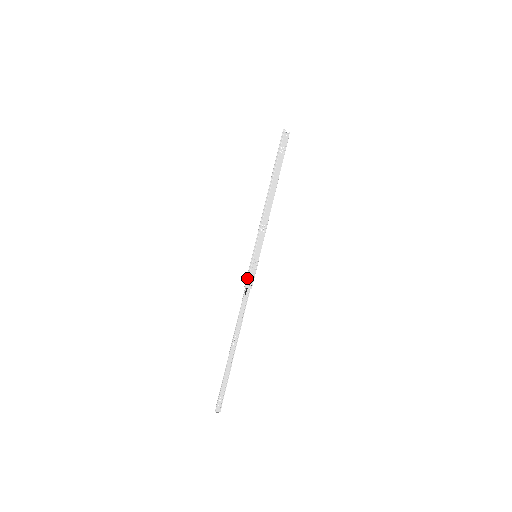
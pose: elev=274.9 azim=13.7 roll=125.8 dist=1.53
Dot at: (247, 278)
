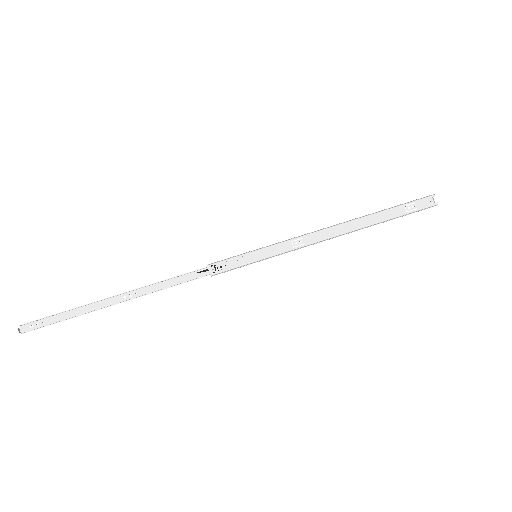
Dot at: occluded
